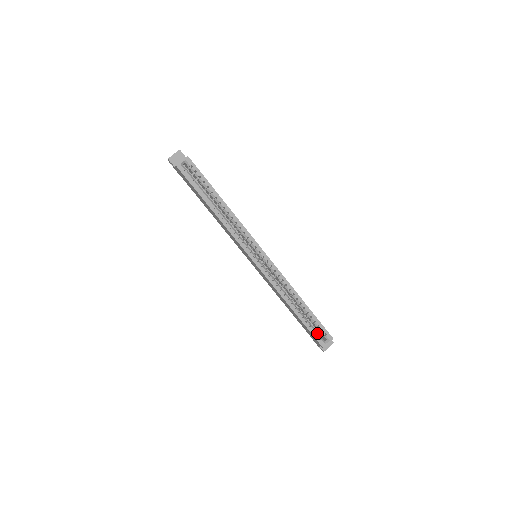
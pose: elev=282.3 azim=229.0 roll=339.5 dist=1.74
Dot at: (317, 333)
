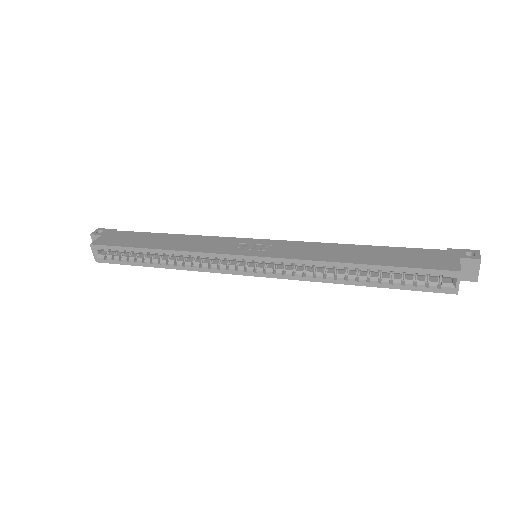
Dot at: (427, 280)
